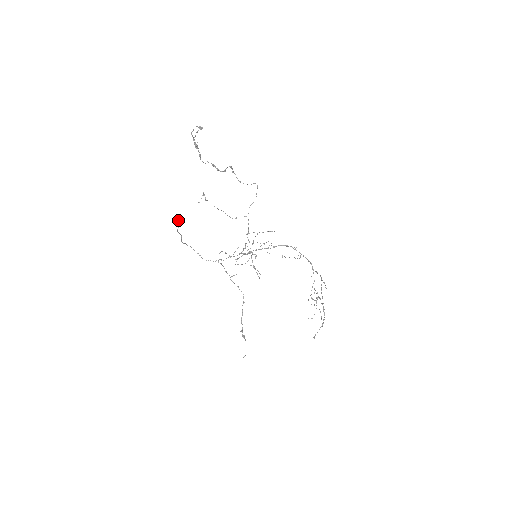
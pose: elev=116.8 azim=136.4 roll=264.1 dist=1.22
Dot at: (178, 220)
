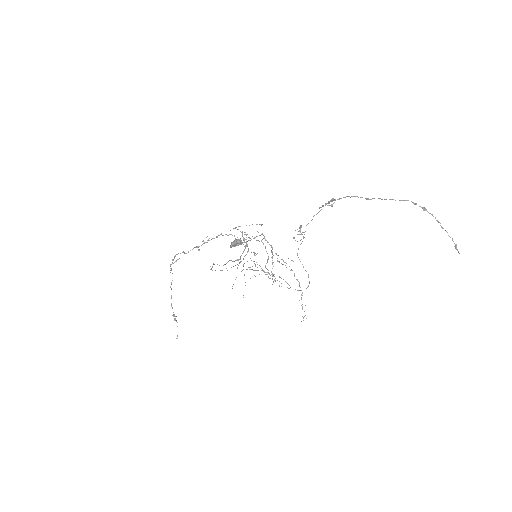
Dot at: occluded
